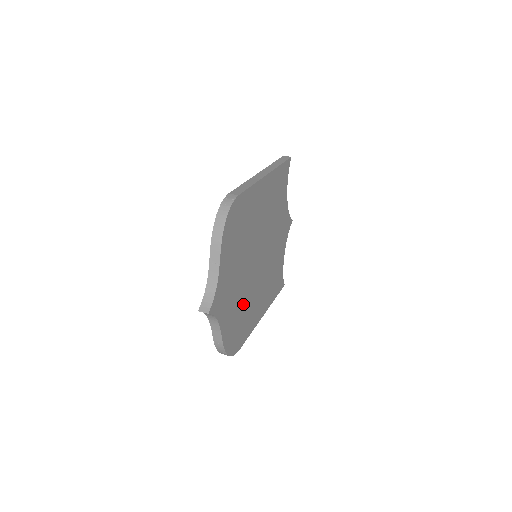
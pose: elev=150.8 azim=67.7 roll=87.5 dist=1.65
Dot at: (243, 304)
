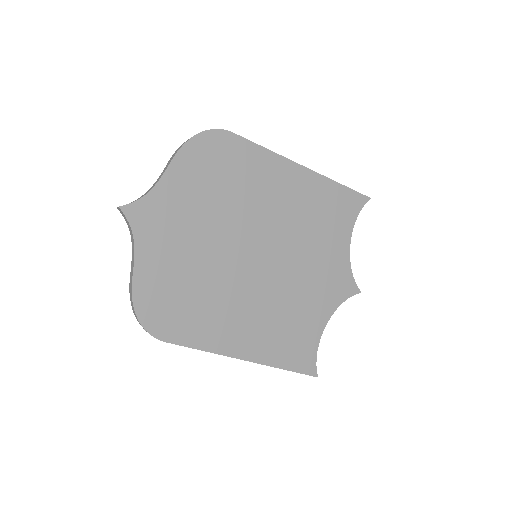
Dot at: (198, 281)
